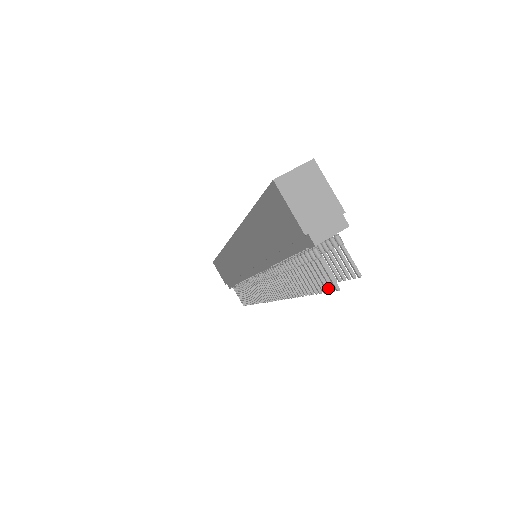
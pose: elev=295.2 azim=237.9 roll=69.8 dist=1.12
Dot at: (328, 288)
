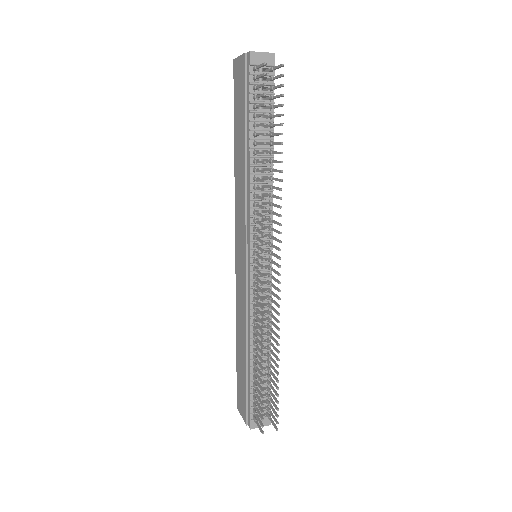
Dot at: (265, 83)
